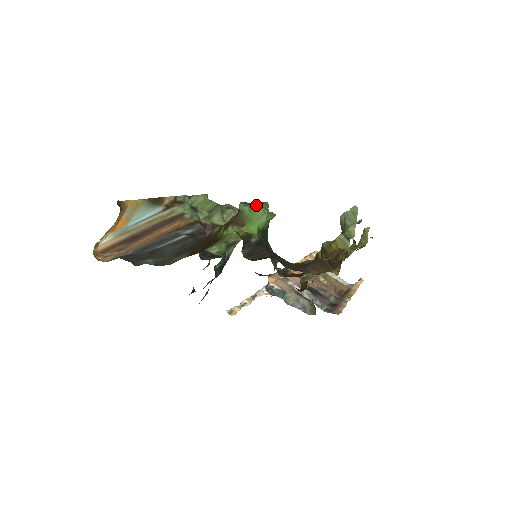
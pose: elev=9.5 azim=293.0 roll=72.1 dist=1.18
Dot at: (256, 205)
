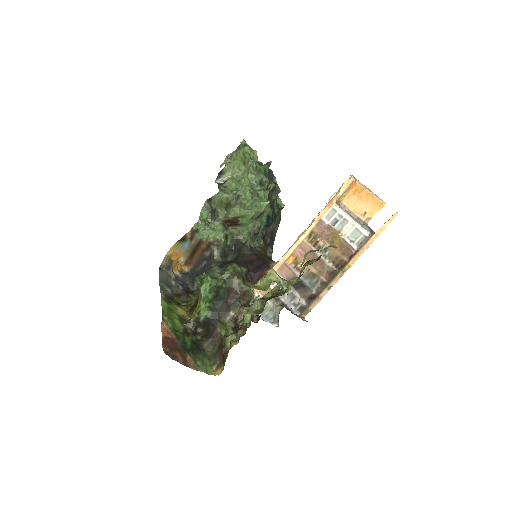
Dot at: (200, 285)
